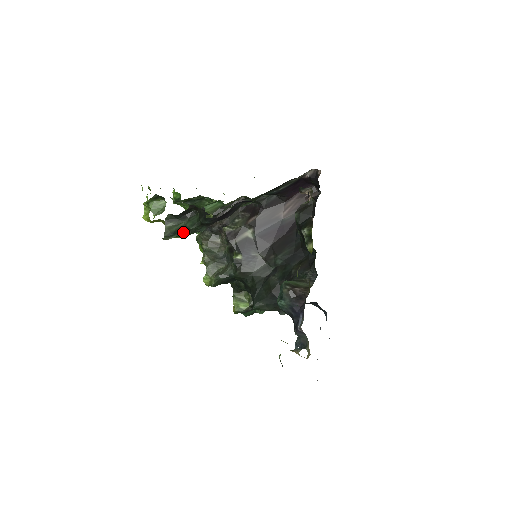
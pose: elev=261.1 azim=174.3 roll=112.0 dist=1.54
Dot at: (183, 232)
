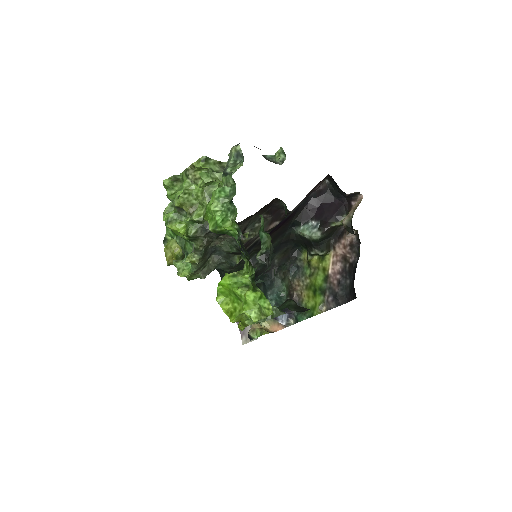
Dot at: occluded
